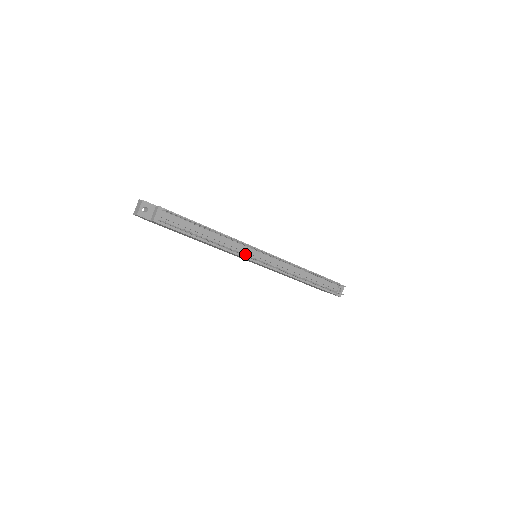
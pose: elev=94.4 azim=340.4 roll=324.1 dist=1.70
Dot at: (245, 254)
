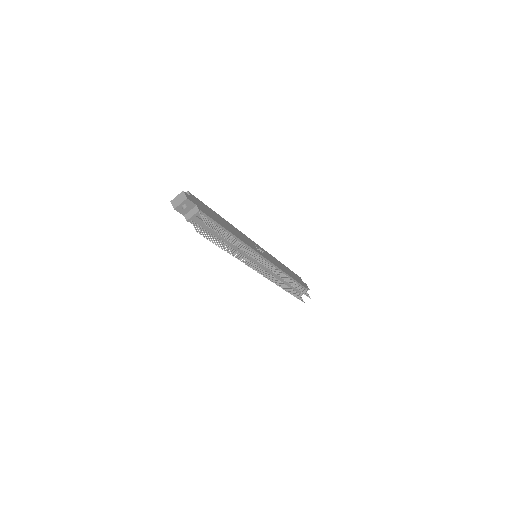
Dot at: (248, 257)
